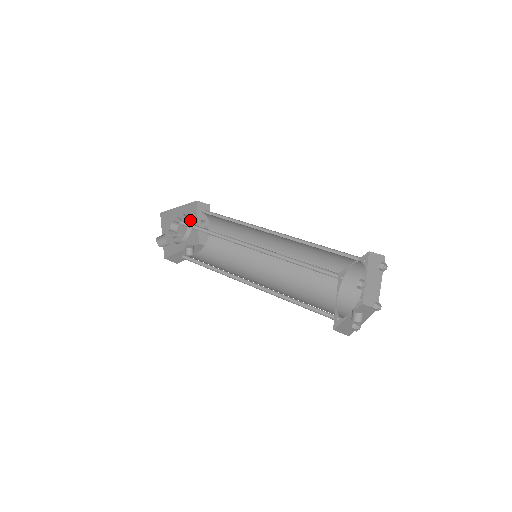
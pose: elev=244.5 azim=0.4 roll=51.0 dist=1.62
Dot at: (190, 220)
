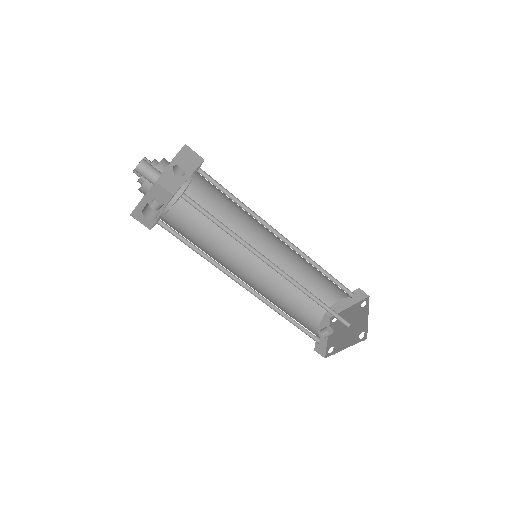
Dot at: (167, 164)
